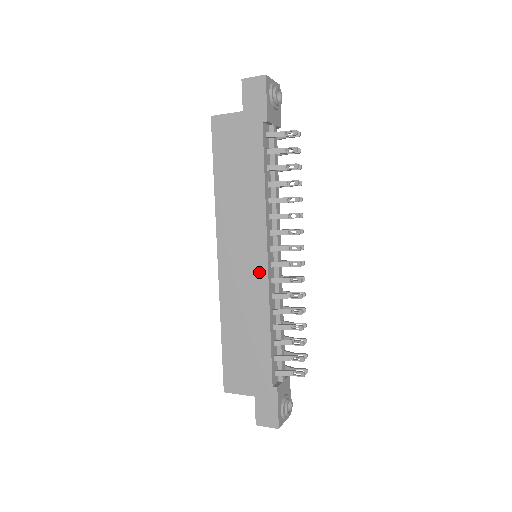
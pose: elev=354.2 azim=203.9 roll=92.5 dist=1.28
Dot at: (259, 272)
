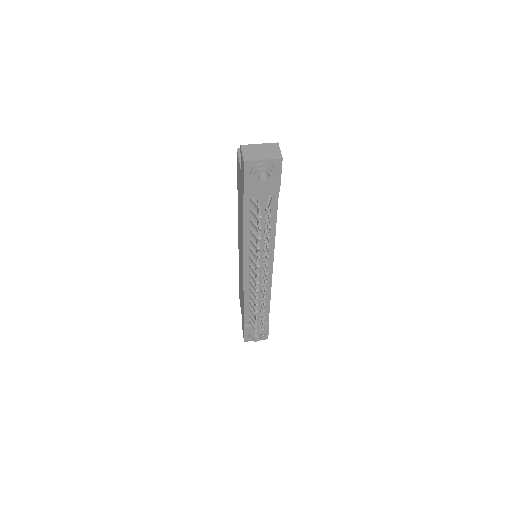
Dot at: (242, 271)
